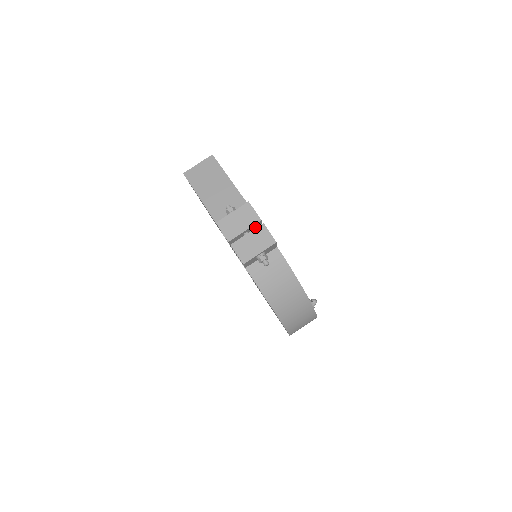
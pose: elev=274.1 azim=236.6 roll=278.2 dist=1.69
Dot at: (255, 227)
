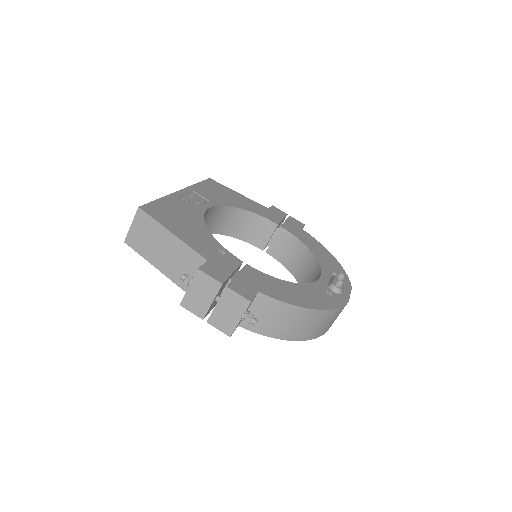
Dot at: (222, 287)
